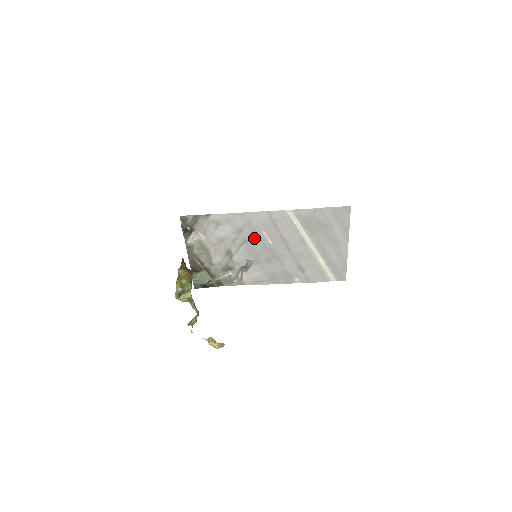
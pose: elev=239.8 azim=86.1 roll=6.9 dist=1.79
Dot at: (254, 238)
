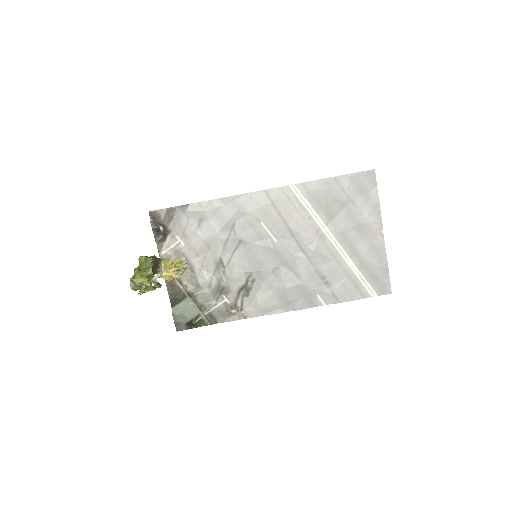
Dot at: (251, 235)
